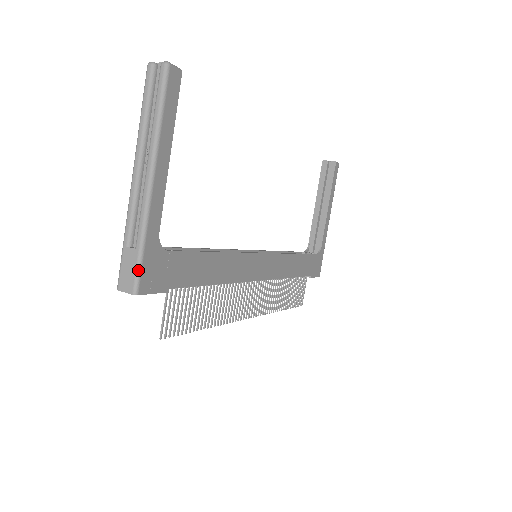
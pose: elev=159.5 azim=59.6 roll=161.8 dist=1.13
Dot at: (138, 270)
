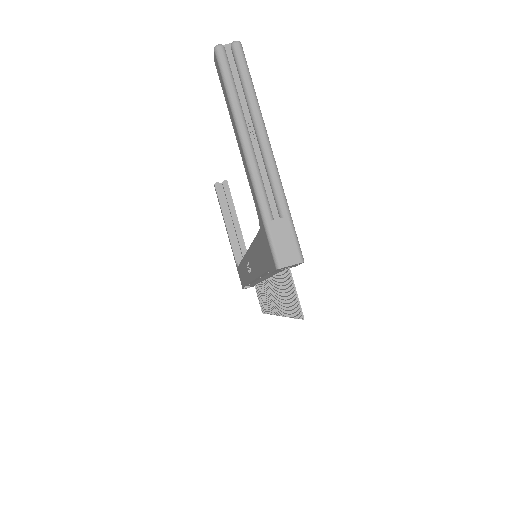
Dot at: (296, 236)
